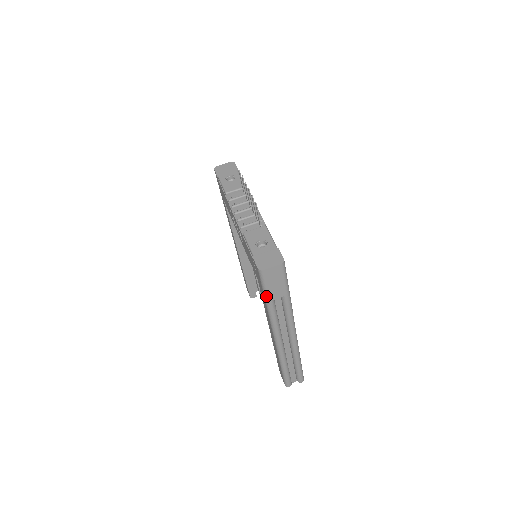
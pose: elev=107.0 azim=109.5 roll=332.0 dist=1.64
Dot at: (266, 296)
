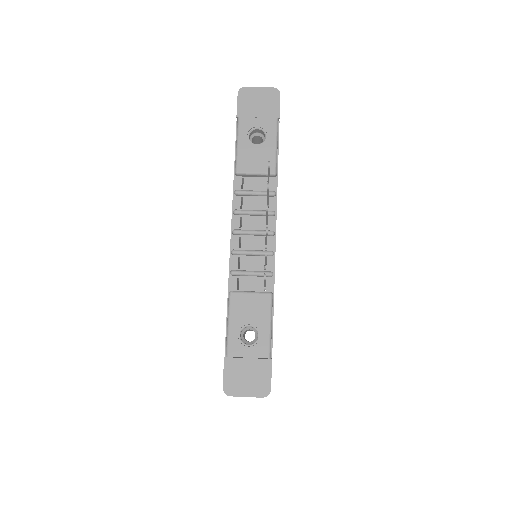
Dot at: occluded
